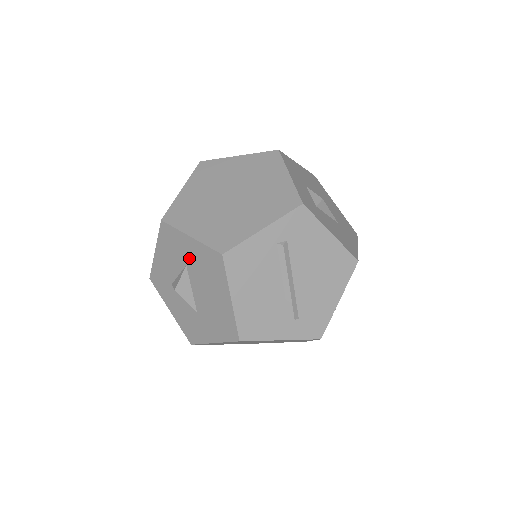
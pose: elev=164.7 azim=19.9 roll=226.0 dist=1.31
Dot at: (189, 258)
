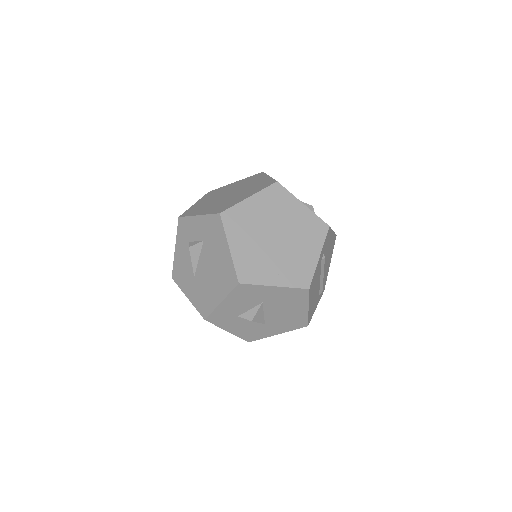
Dot at: (268, 298)
